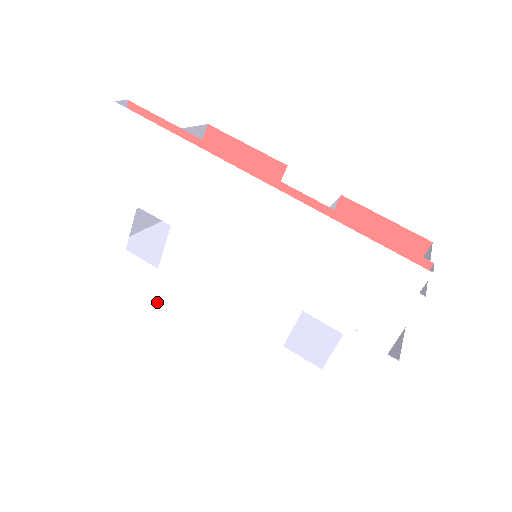
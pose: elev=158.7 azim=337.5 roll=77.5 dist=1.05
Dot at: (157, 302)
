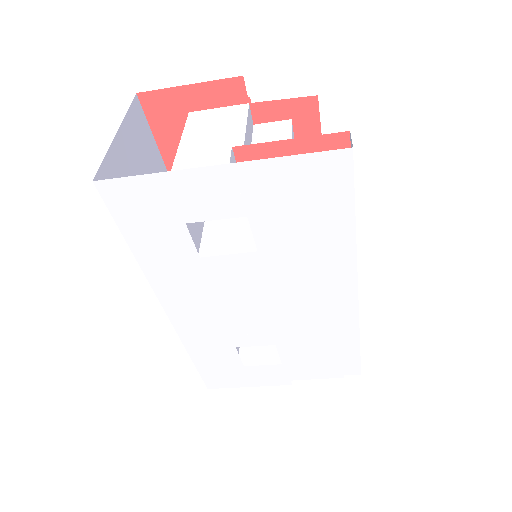
Dot at: (164, 269)
